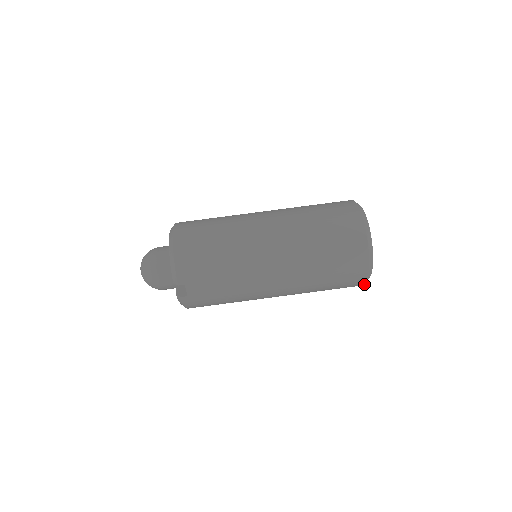
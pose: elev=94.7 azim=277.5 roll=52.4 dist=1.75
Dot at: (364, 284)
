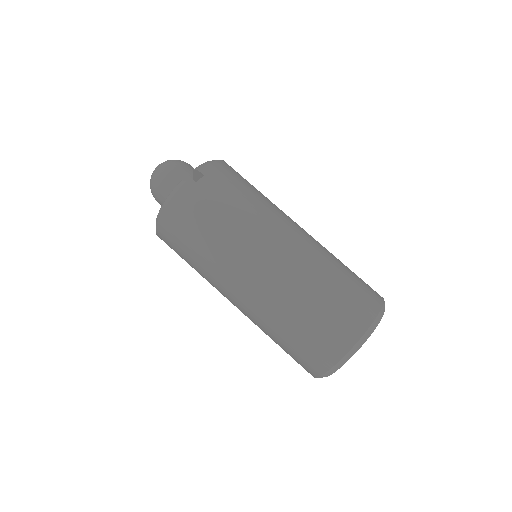
Dot at: (340, 359)
